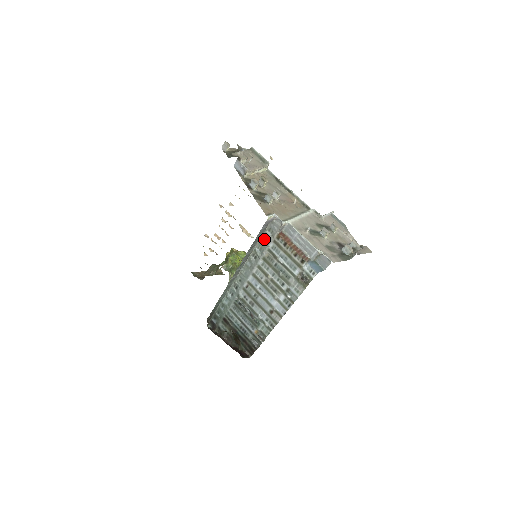
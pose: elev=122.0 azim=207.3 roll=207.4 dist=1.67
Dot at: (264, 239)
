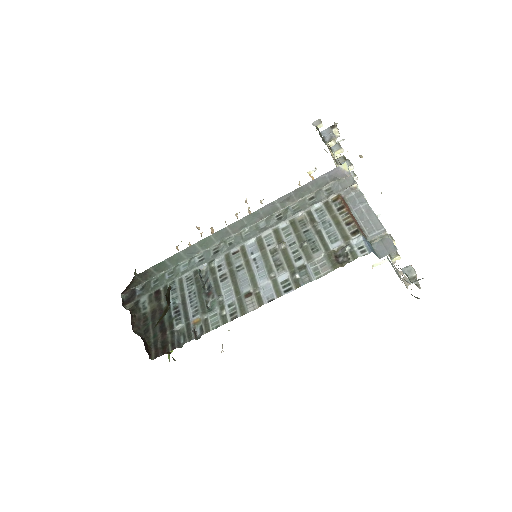
Dot at: (311, 199)
